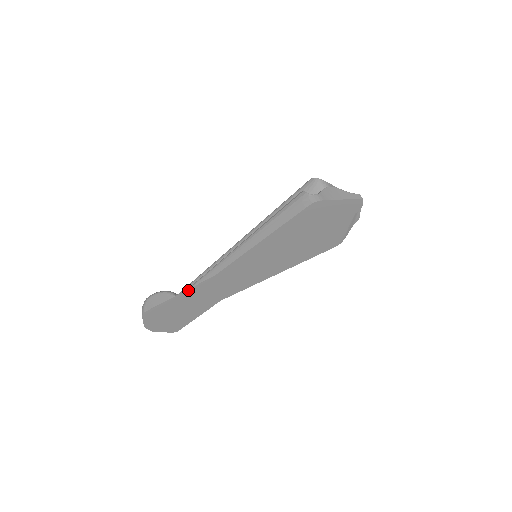
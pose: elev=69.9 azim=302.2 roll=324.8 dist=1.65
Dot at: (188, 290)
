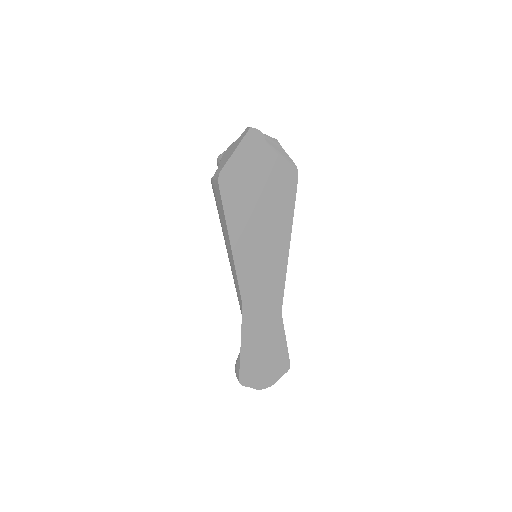
Dot at: (242, 334)
